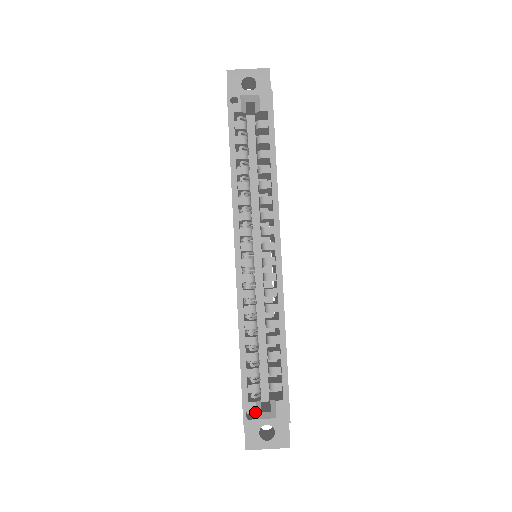
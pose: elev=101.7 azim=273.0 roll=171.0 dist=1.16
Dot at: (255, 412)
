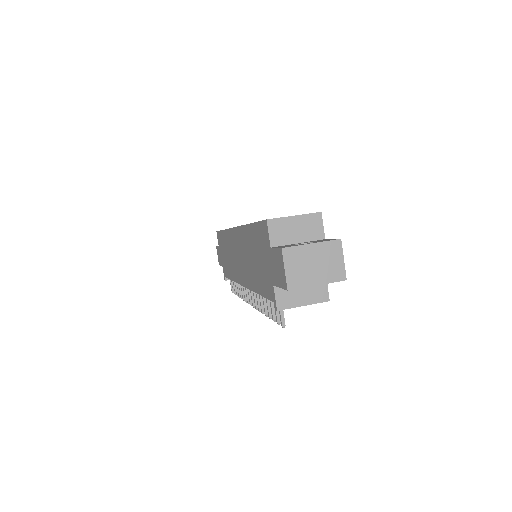
Dot at: occluded
